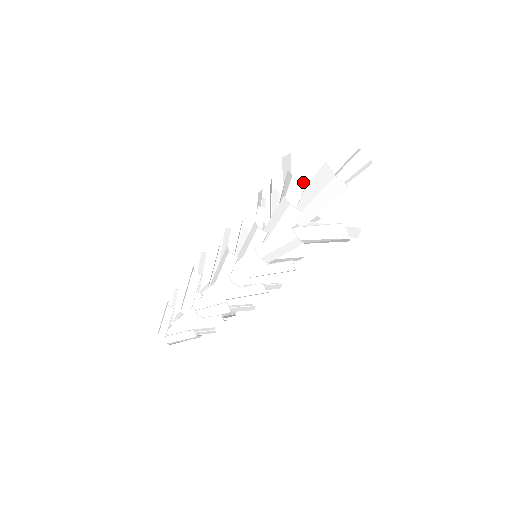
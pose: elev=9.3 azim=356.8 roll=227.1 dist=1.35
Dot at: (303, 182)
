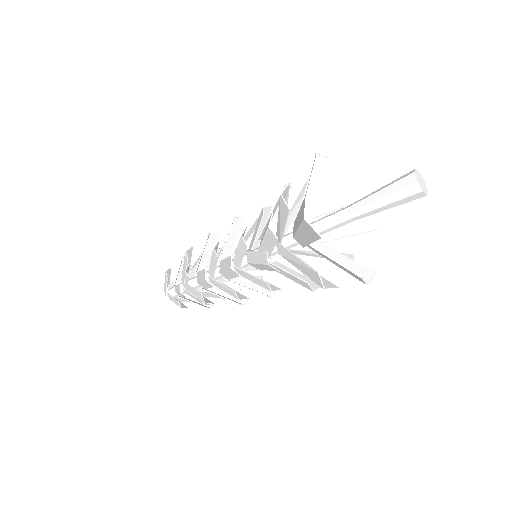
Dot at: (286, 207)
